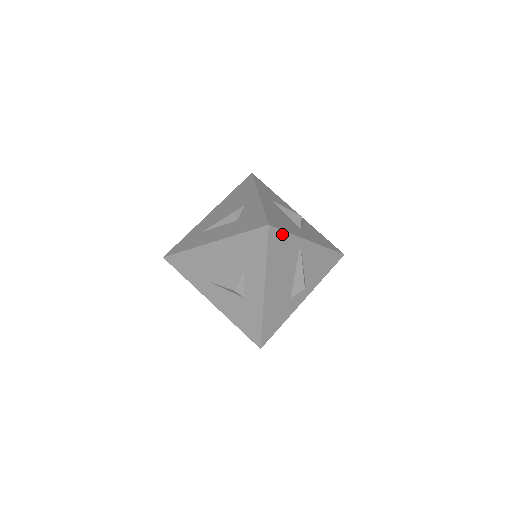
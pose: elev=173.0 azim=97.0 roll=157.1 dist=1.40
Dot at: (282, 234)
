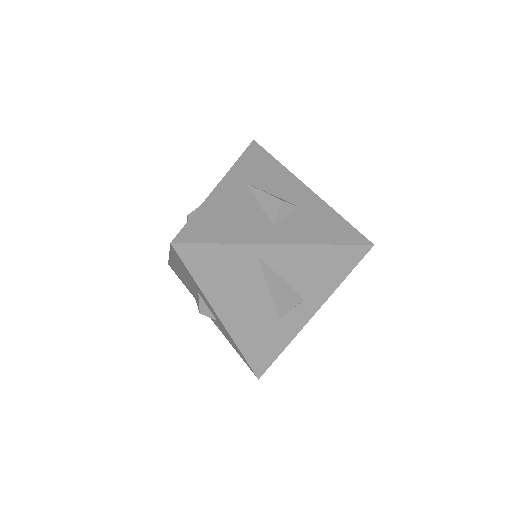
Dot at: (206, 248)
